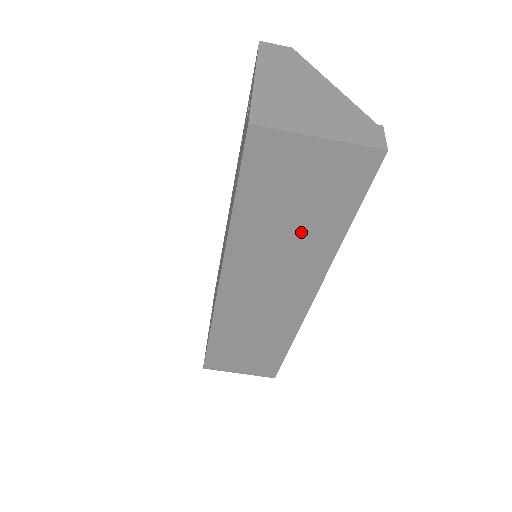
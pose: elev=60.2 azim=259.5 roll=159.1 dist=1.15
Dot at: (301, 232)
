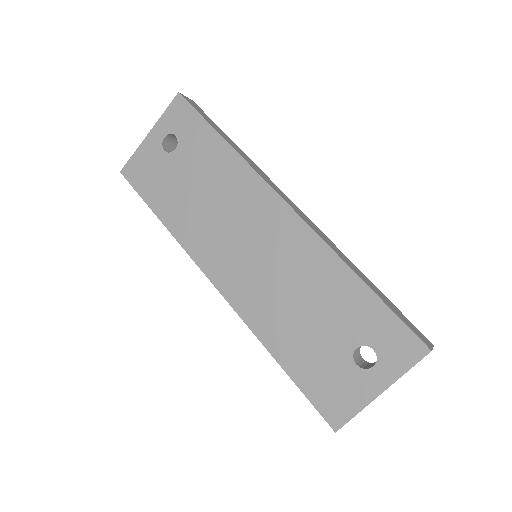
Dot at: occluded
